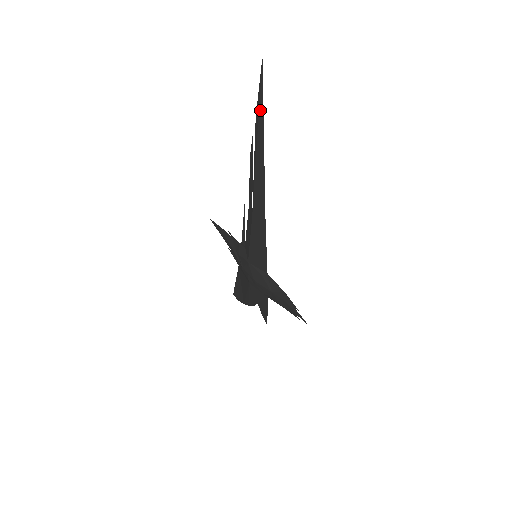
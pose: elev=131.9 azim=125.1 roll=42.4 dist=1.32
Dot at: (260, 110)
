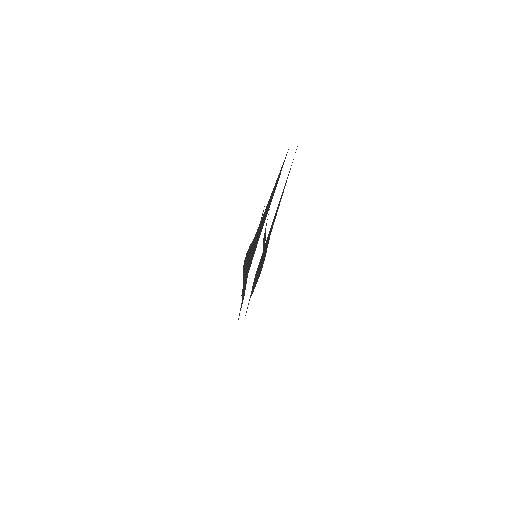
Dot at: (279, 174)
